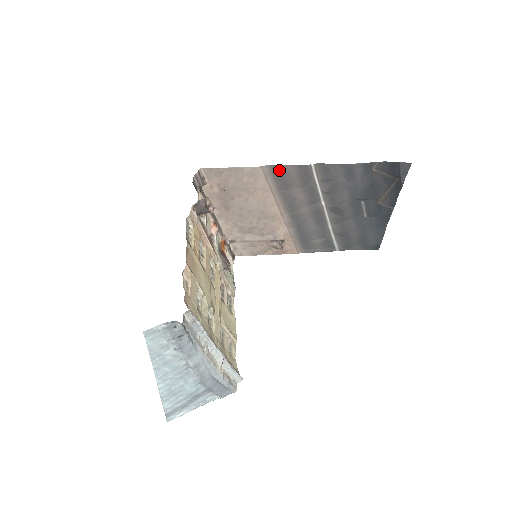
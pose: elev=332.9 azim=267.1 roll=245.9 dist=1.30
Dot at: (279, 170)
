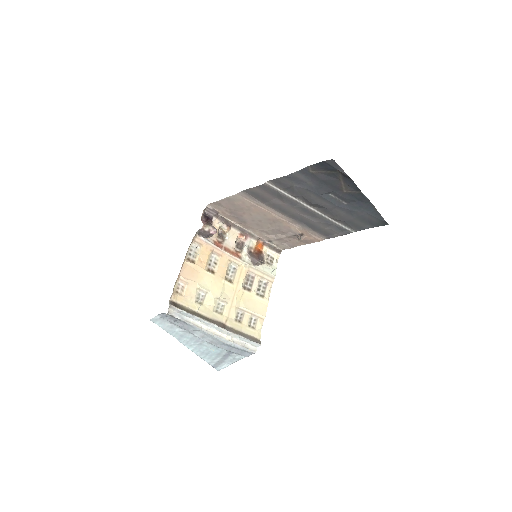
Dot at: (251, 192)
